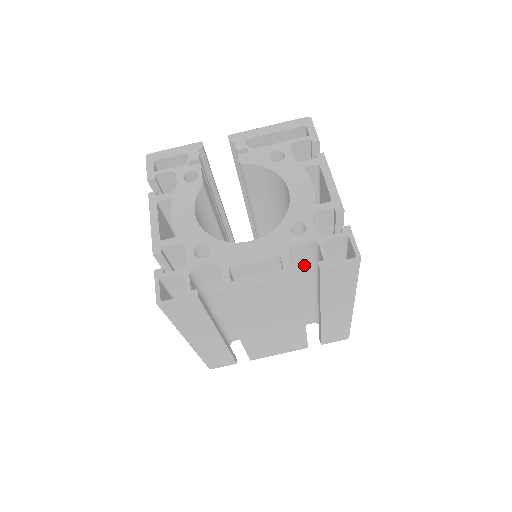
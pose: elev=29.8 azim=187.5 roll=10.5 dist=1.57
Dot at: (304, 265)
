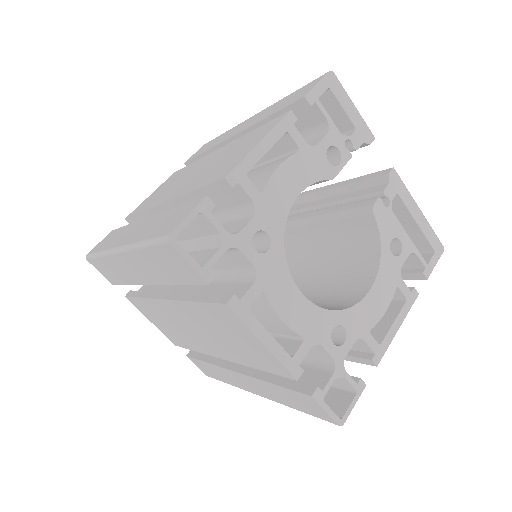
Dot at: occluded
